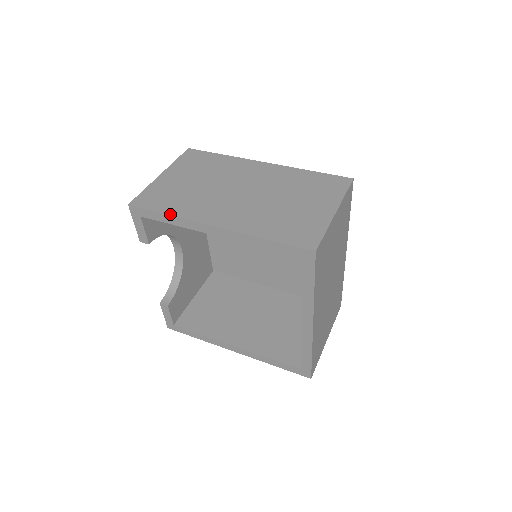
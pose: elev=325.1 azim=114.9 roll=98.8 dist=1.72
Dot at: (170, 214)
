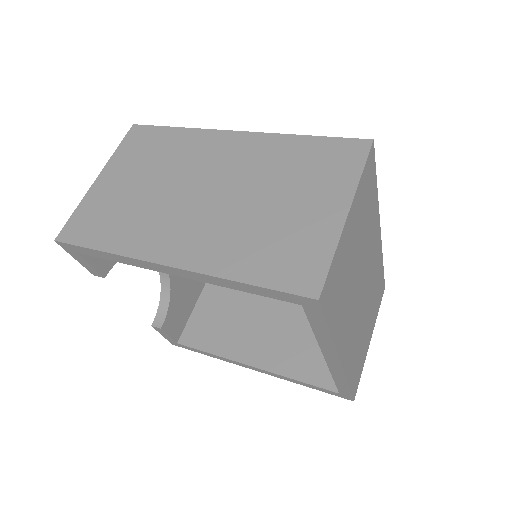
Dot at: (107, 251)
